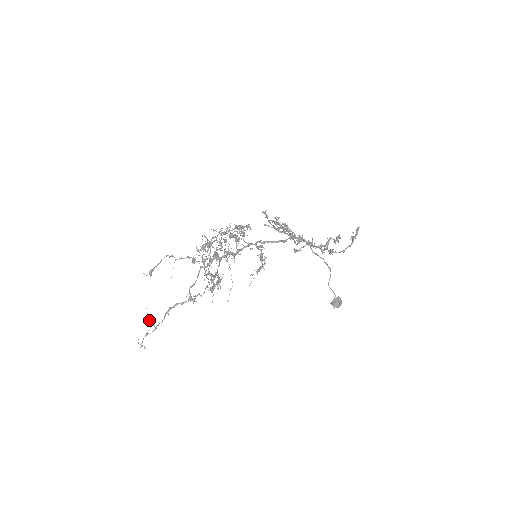
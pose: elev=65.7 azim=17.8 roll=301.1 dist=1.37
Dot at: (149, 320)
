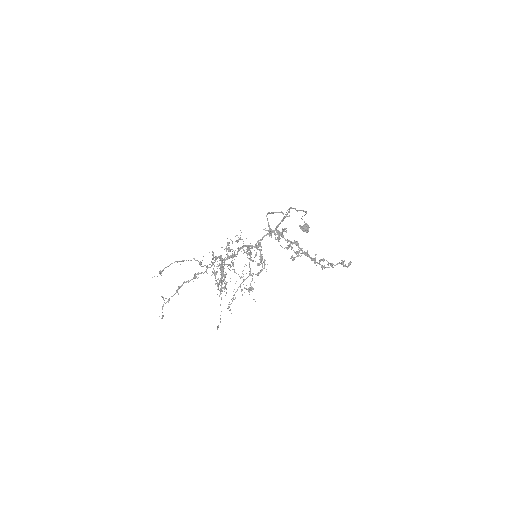
Dot at: (163, 299)
